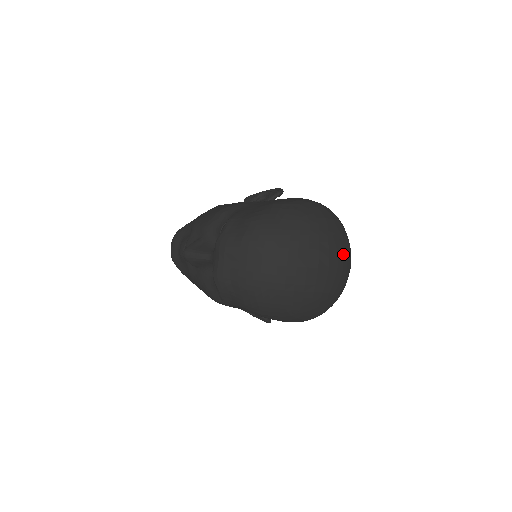
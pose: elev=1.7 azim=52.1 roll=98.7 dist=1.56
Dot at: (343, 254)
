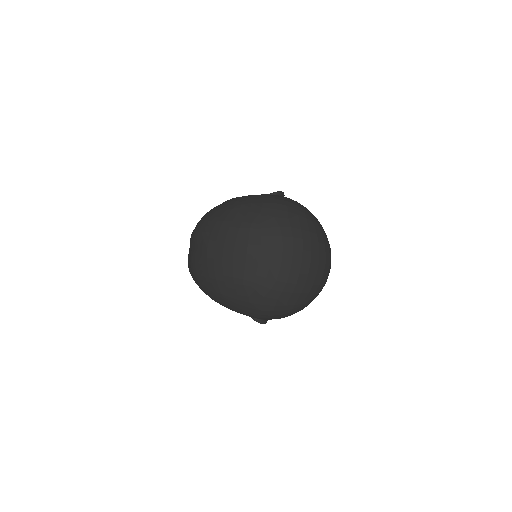
Dot at: (273, 243)
